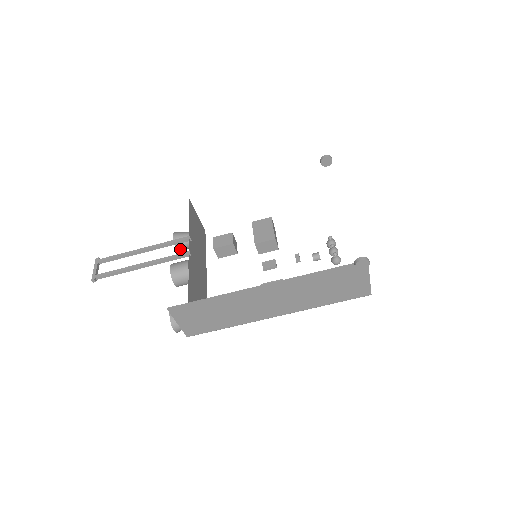
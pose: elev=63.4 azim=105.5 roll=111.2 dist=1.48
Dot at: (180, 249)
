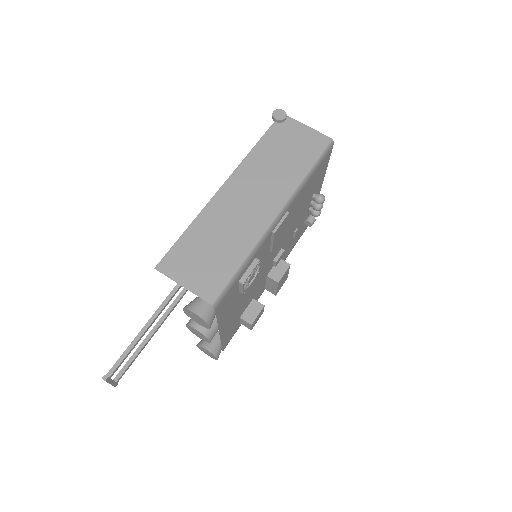
Dot at: (209, 347)
